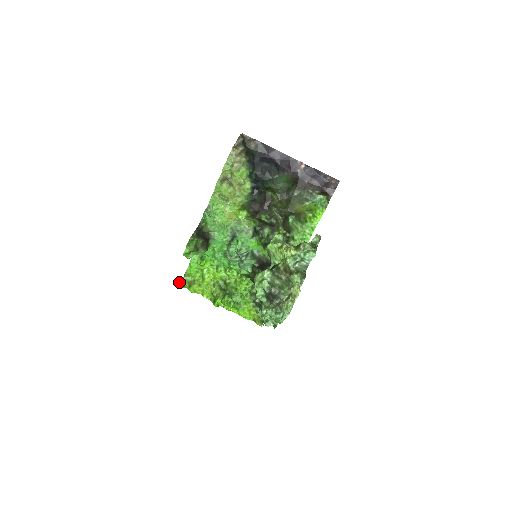
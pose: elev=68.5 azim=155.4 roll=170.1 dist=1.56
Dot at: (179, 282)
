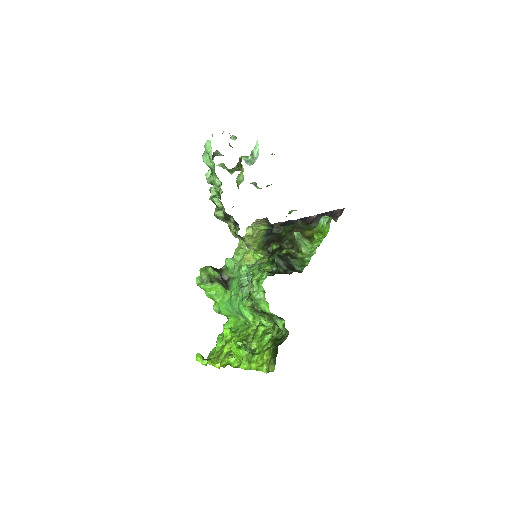
Dot at: (198, 354)
